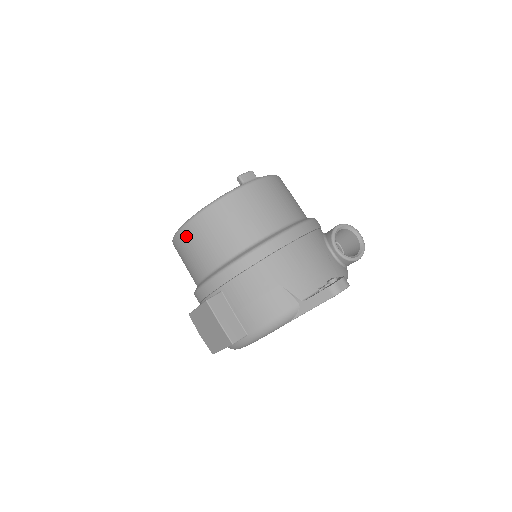
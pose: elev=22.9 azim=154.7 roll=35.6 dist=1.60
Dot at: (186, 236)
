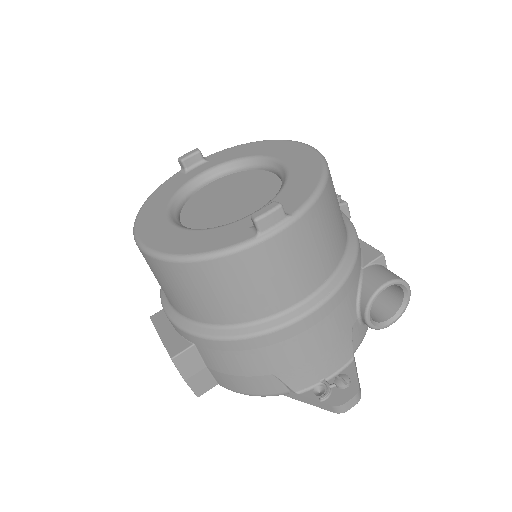
Dot at: (152, 265)
